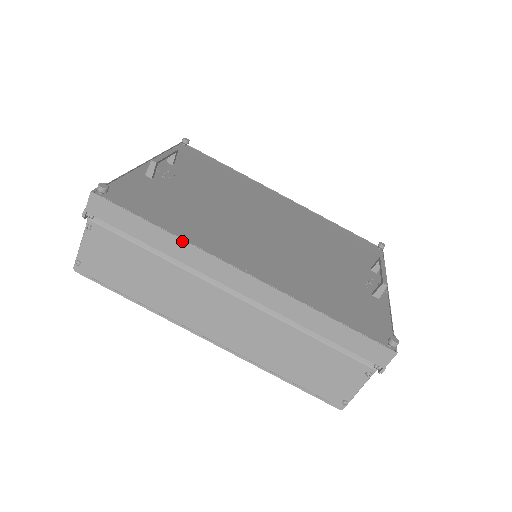
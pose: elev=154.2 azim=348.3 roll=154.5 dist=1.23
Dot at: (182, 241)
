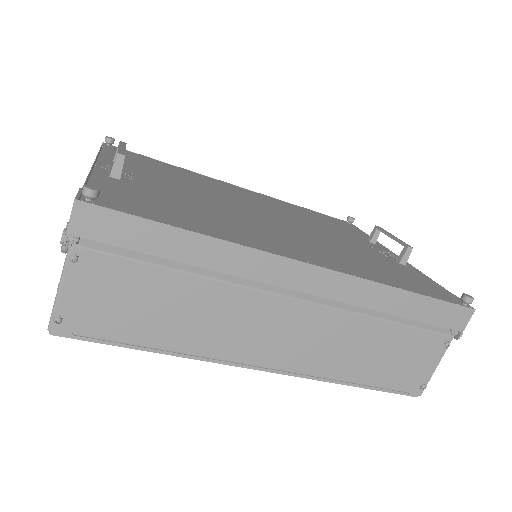
Dot at: (224, 243)
